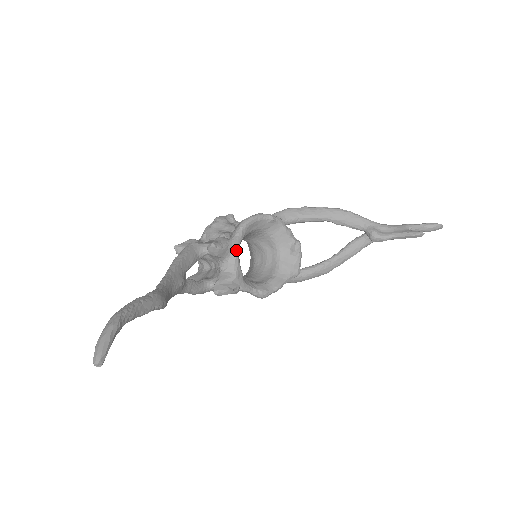
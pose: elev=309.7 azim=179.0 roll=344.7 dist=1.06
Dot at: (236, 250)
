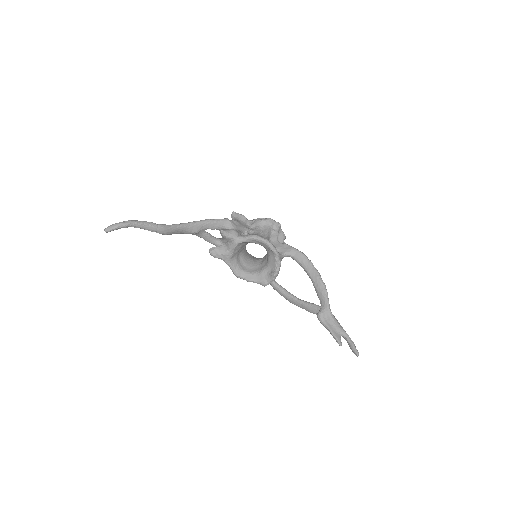
Dot at: (235, 244)
